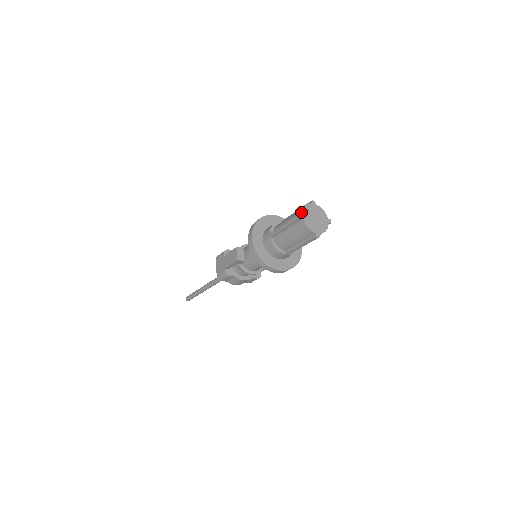
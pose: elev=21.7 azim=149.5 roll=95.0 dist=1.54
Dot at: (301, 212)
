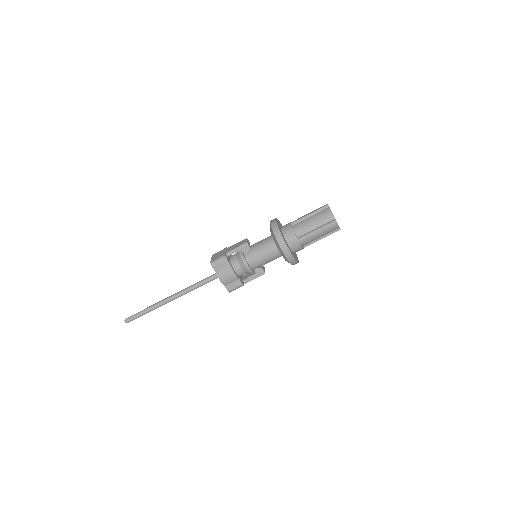
Dot at: occluded
